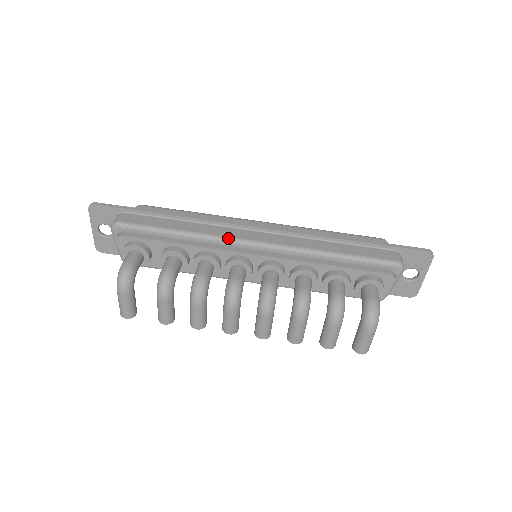
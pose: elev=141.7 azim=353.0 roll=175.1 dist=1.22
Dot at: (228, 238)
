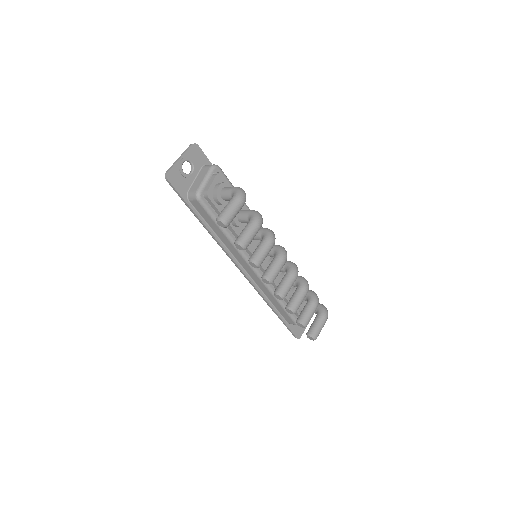
Dot at: occluded
